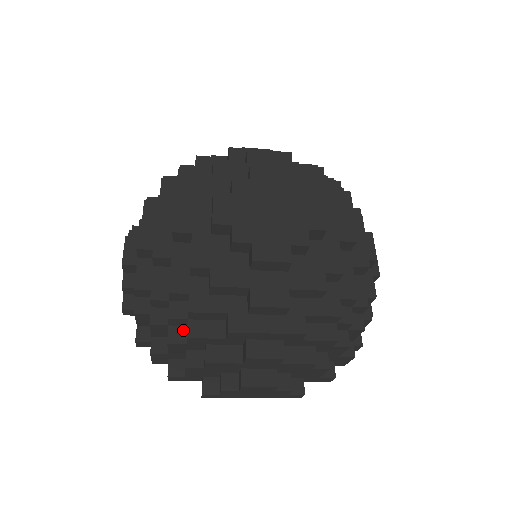
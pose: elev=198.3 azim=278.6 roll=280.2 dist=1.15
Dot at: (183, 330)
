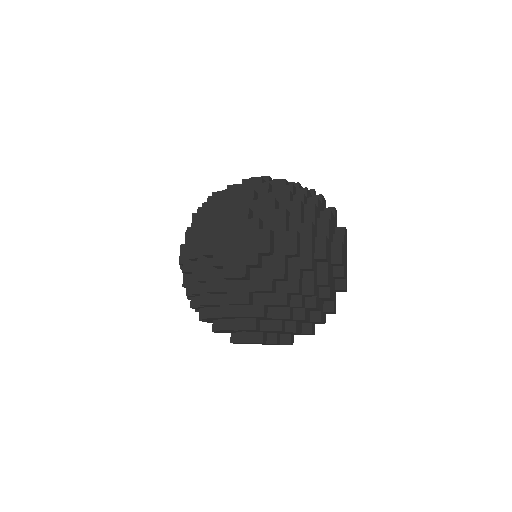
Dot at: occluded
